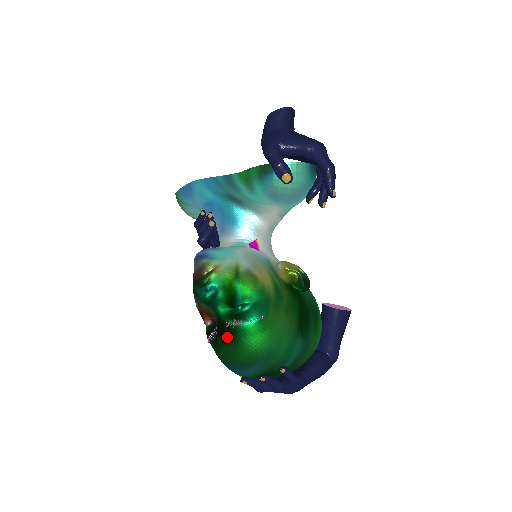
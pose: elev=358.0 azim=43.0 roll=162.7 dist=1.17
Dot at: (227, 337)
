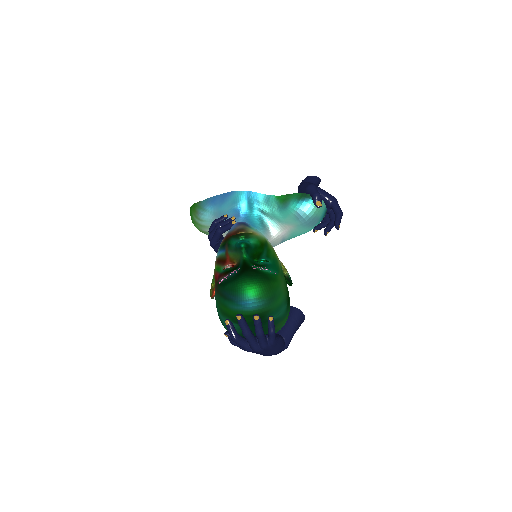
Dot at: (250, 274)
